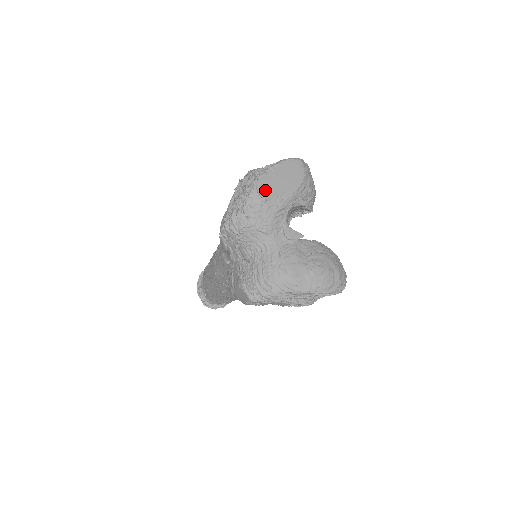
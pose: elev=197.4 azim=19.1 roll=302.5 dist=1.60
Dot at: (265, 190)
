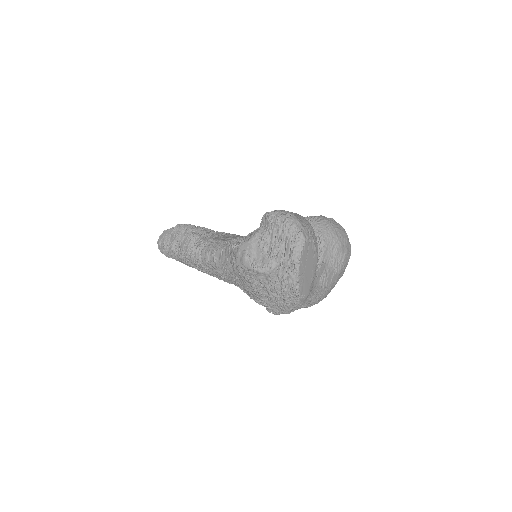
Dot at: (306, 291)
